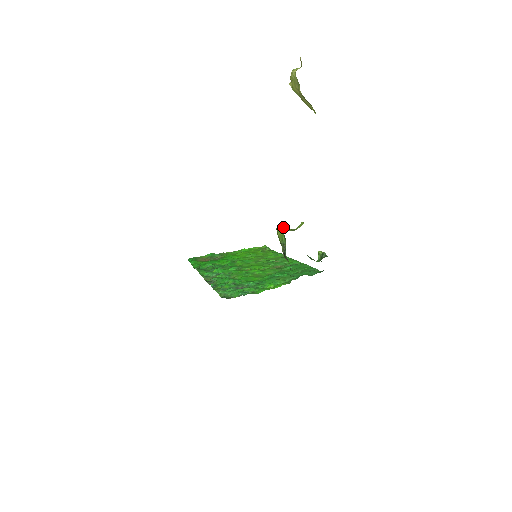
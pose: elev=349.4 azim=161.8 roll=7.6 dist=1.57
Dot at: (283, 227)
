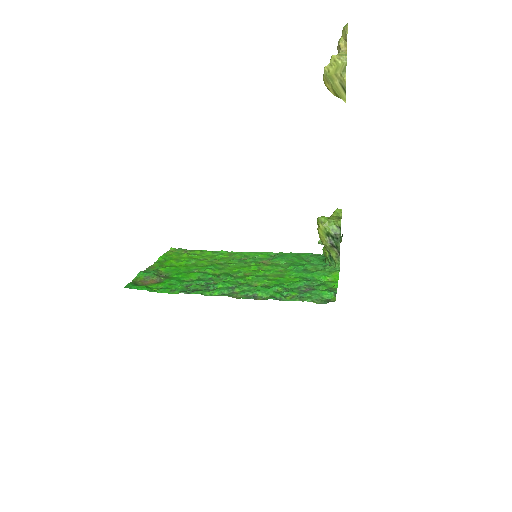
Dot at: (325, 217)
